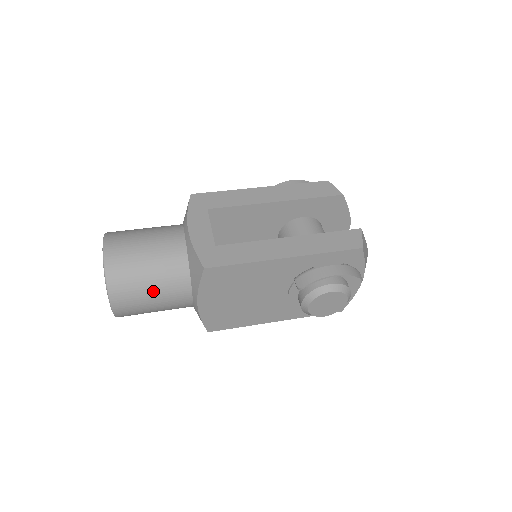
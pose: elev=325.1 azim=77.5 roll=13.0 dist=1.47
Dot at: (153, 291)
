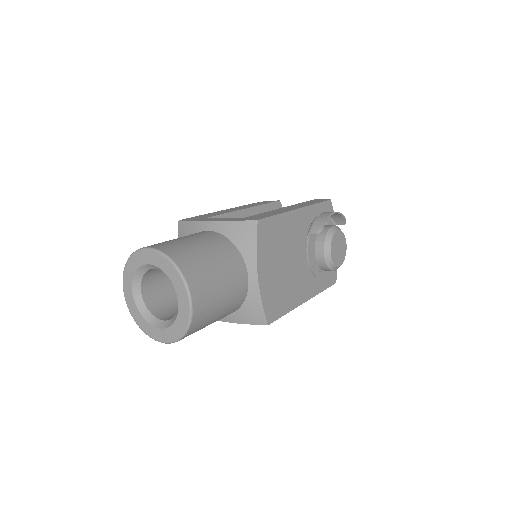
Dot at: (219, 270)
